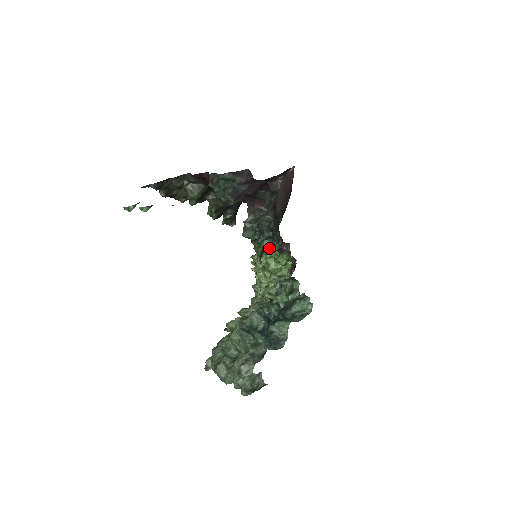
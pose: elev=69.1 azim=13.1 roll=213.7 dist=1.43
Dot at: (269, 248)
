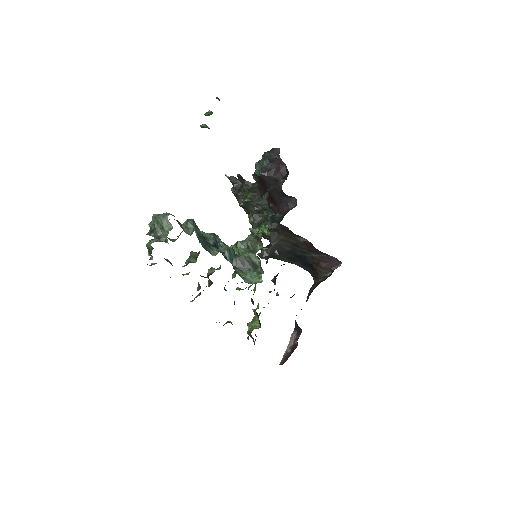
Dot at: occluded
